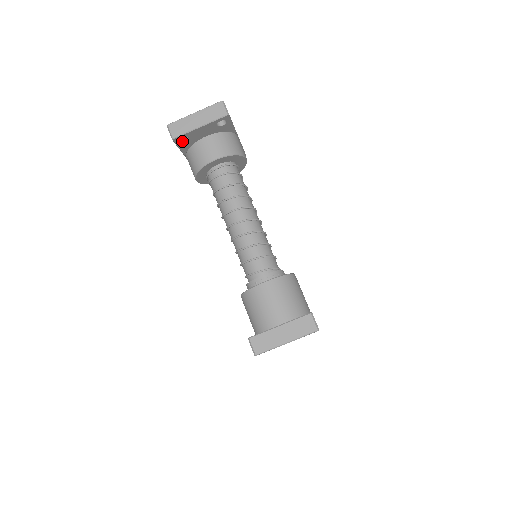
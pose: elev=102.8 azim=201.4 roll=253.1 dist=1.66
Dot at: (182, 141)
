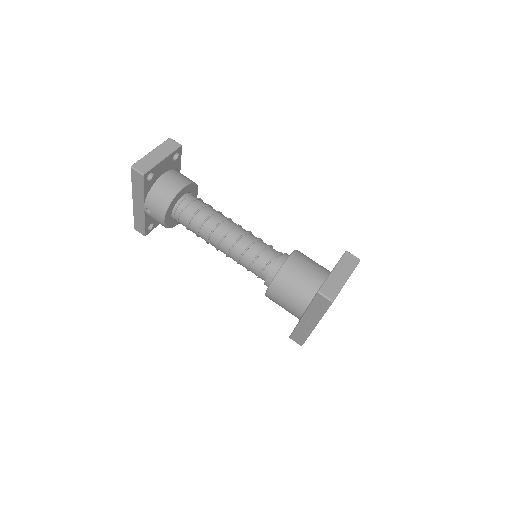
Dot at: (147, 180)
